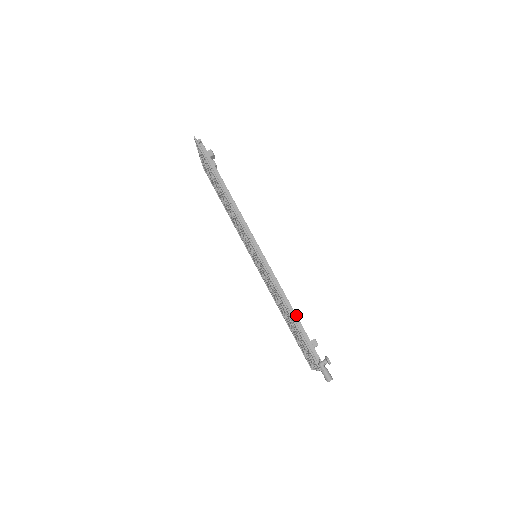
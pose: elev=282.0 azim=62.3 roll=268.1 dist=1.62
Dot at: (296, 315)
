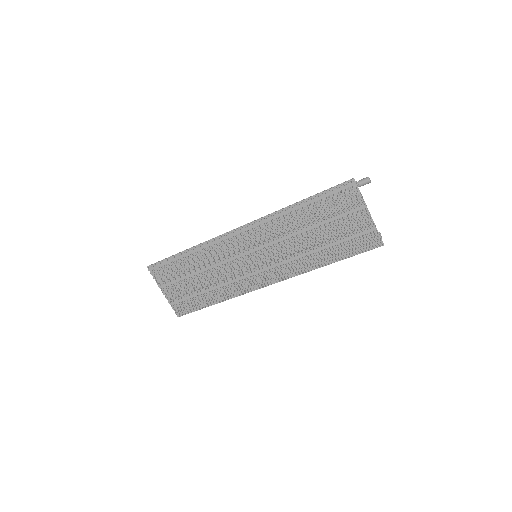
Dot at: (307, 207)
